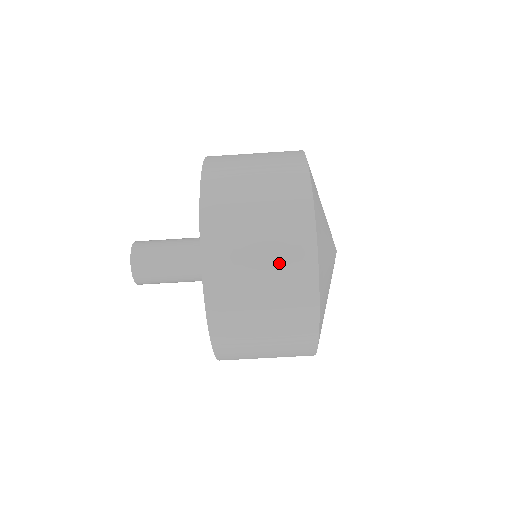
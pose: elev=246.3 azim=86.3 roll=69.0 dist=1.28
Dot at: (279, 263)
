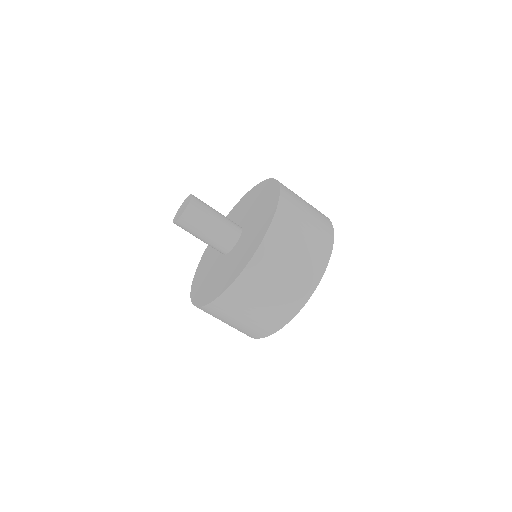
Dot at: (242, 328)
